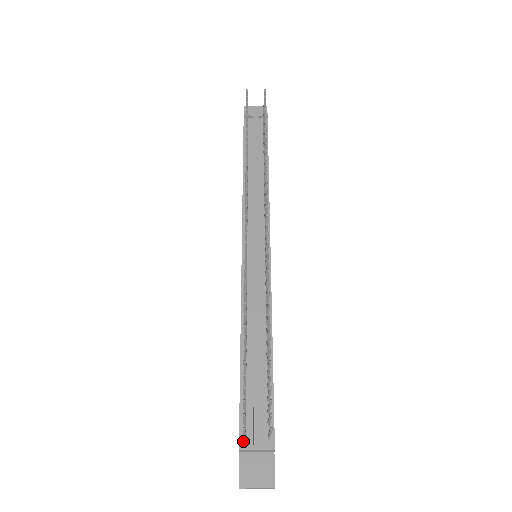
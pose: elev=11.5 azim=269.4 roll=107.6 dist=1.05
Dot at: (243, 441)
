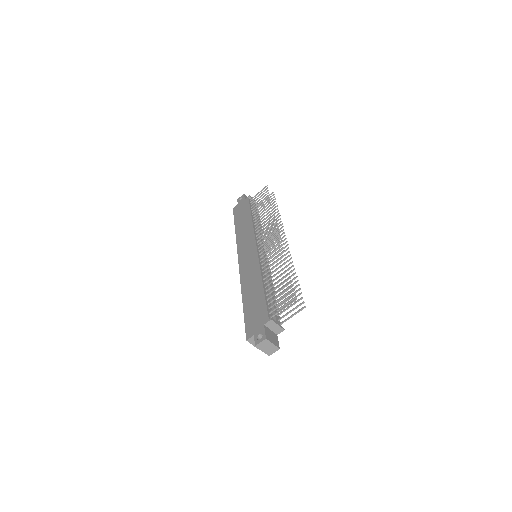
Dot at: (270, 319)
